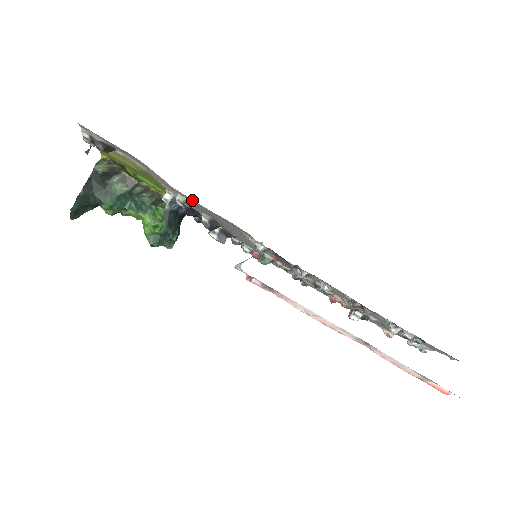
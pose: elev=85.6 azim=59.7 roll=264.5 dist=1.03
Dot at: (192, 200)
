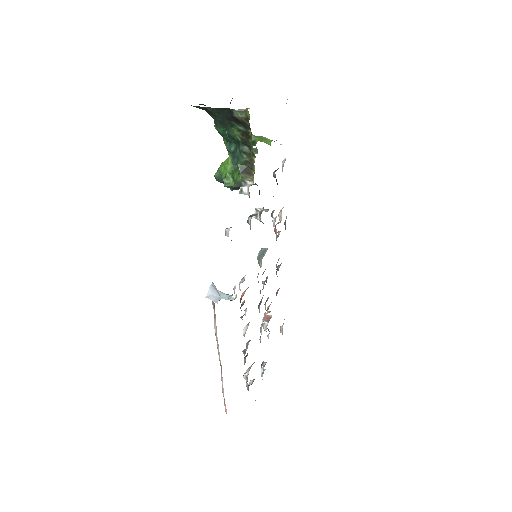
Dot at: occluded
